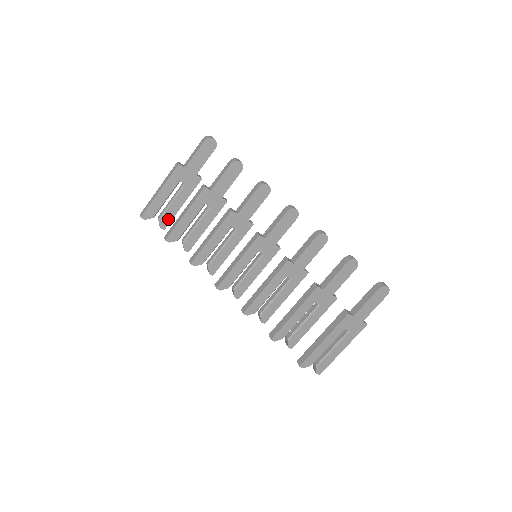
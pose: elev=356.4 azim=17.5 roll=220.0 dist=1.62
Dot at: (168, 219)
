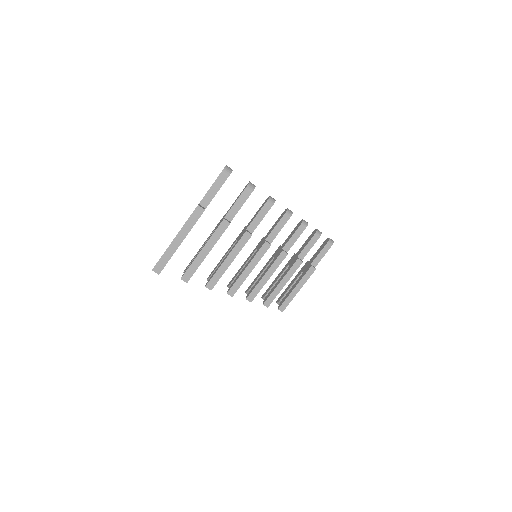
Dot at: occluded
